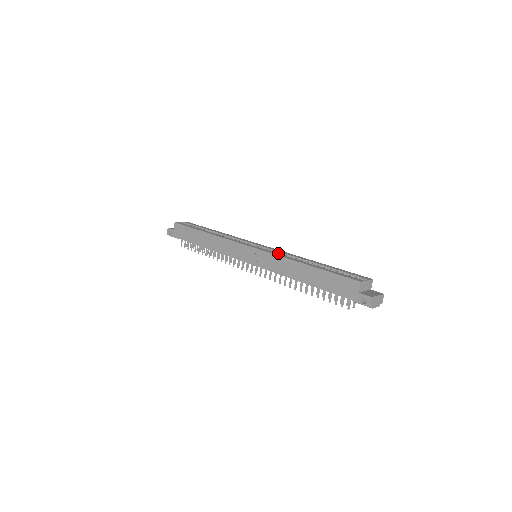
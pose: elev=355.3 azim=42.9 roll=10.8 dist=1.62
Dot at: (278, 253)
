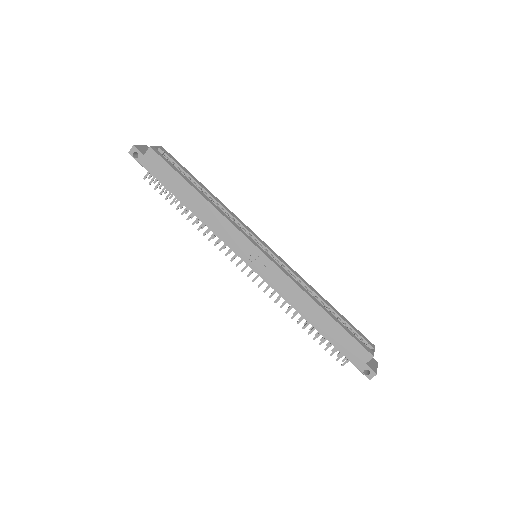
Dot at: (285, 267)
